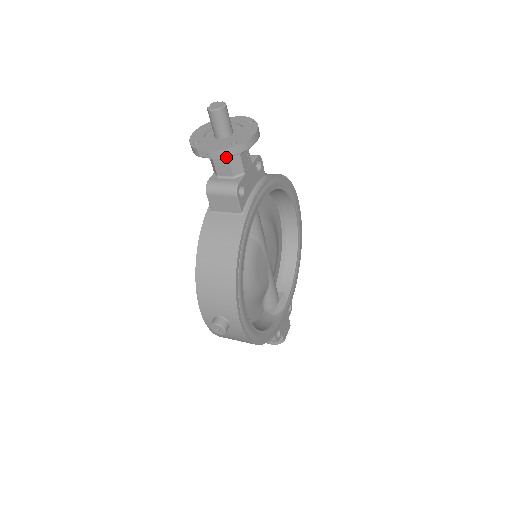
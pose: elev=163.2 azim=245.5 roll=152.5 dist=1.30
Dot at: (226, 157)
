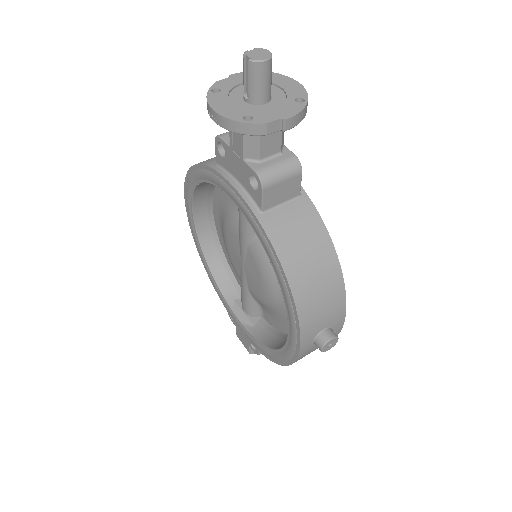
Dot at: occluded
